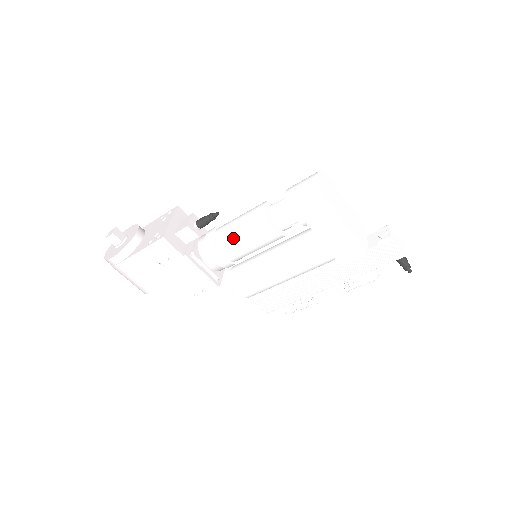
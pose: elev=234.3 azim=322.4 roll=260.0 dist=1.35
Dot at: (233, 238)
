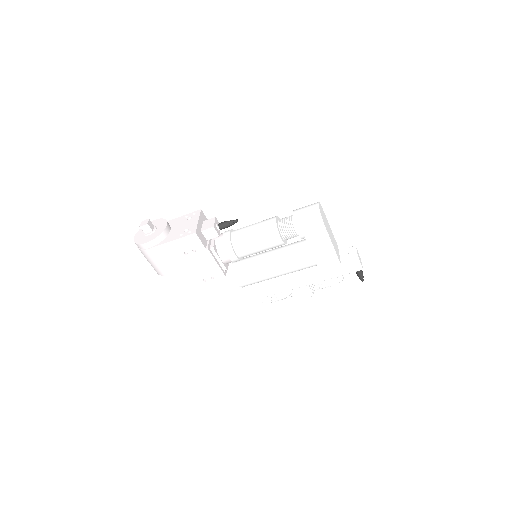
Dot at: (247, 241)
